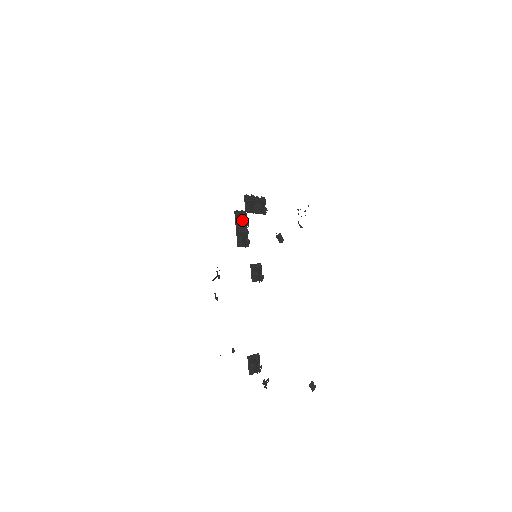
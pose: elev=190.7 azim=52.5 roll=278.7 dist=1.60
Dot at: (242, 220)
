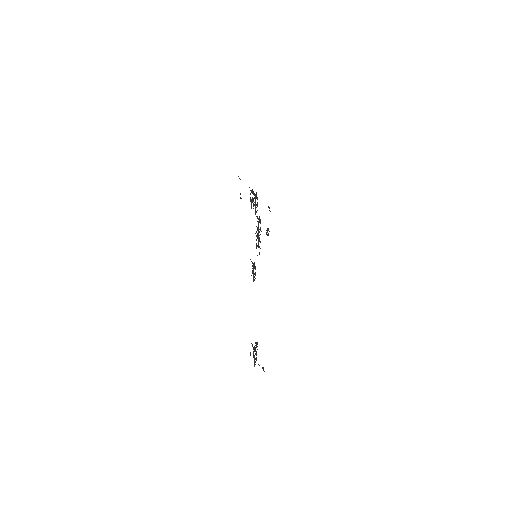
Dot at: occluded
